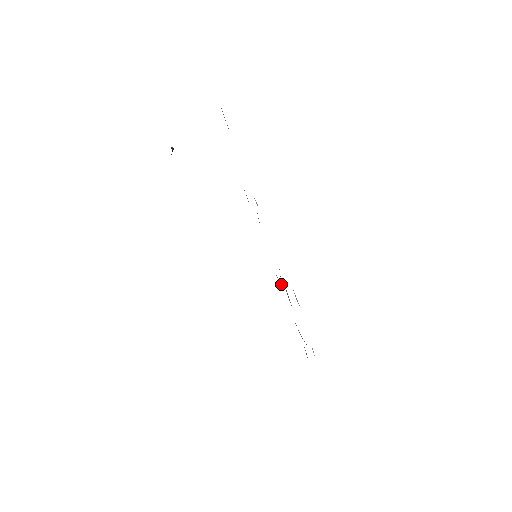
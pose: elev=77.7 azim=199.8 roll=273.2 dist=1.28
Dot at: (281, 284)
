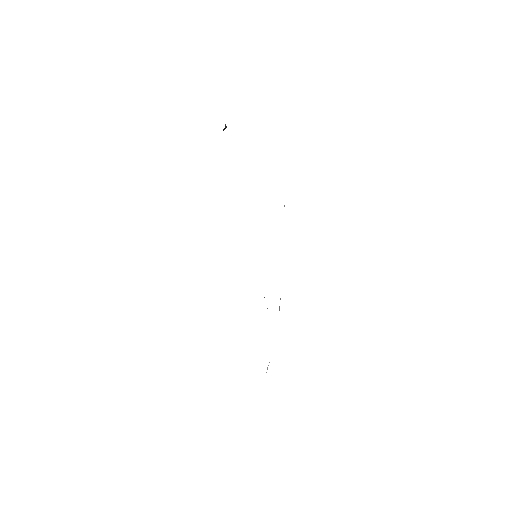
Dot at: occluded
